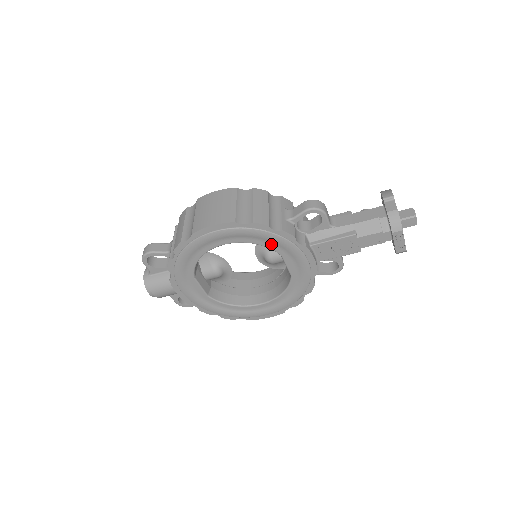
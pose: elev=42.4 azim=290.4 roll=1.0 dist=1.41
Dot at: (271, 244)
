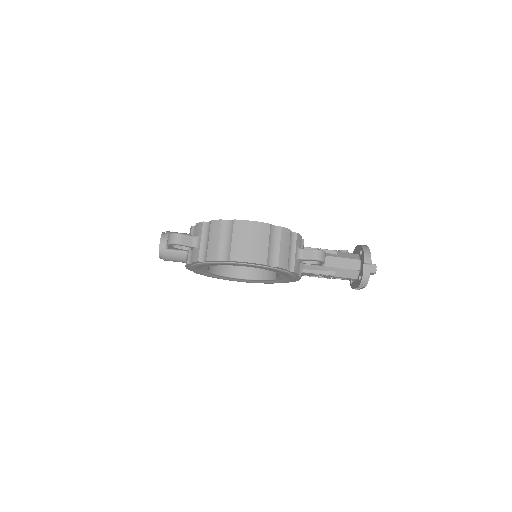
Dot at: (280, 272)
